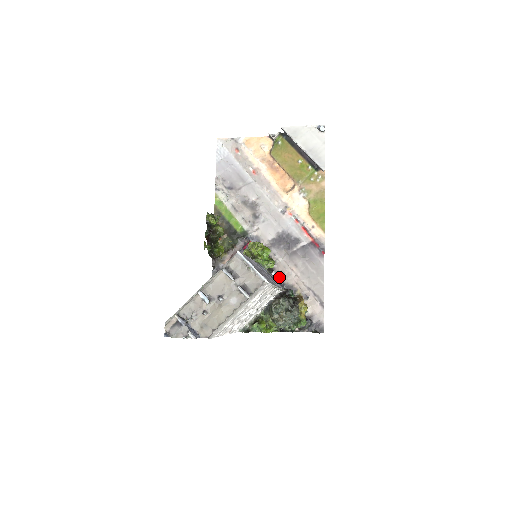
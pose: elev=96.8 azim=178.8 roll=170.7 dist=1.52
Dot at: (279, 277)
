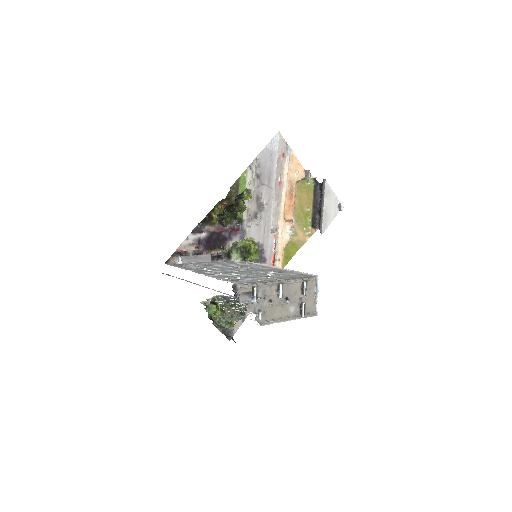
Dot at: occluded
